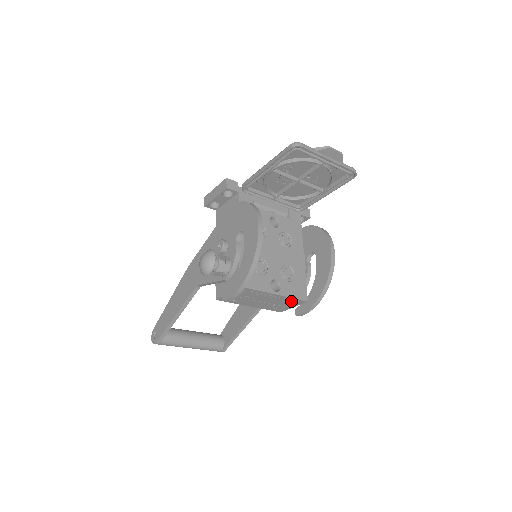
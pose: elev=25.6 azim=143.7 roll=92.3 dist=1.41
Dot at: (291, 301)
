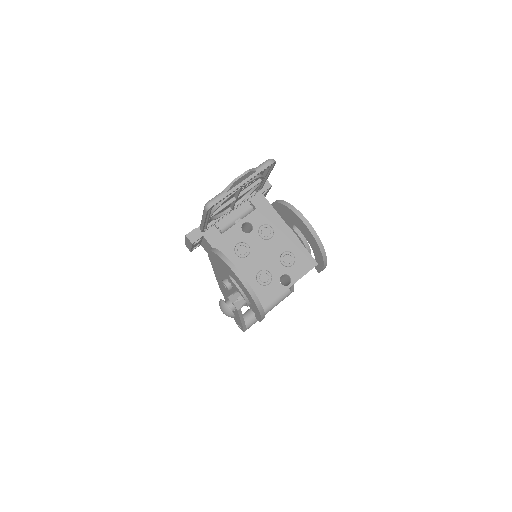
Dot at: occluded
